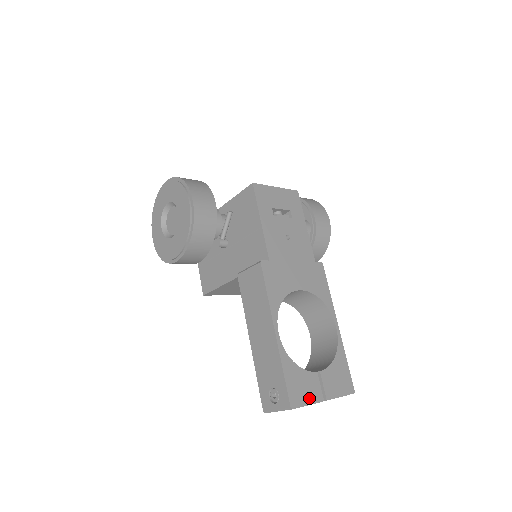
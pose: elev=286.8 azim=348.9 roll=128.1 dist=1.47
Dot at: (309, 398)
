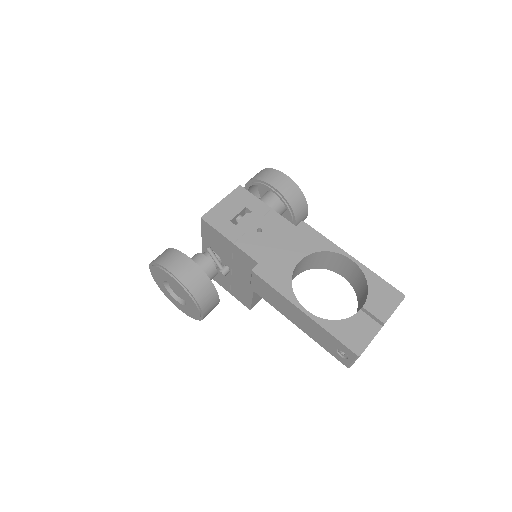
Dot at: (368, 335)
